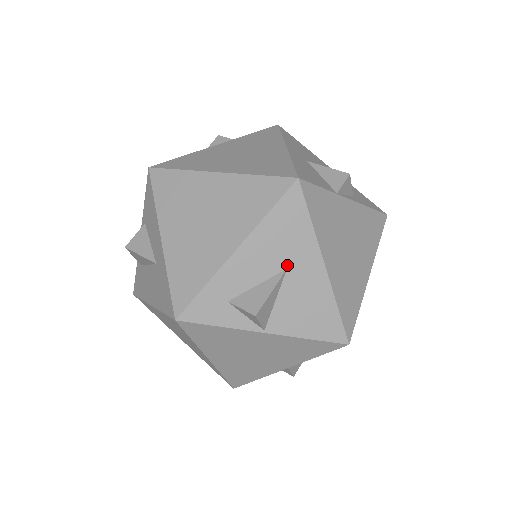
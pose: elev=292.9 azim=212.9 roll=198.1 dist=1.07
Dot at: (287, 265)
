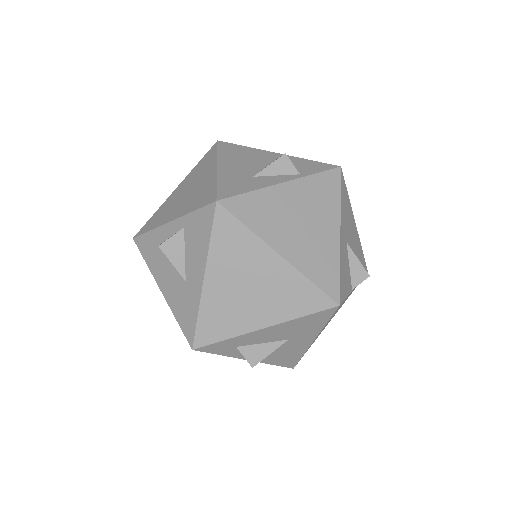
Dot at: (291, 338)
